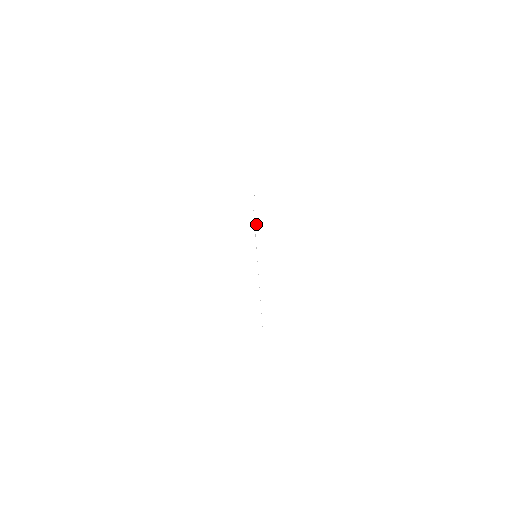
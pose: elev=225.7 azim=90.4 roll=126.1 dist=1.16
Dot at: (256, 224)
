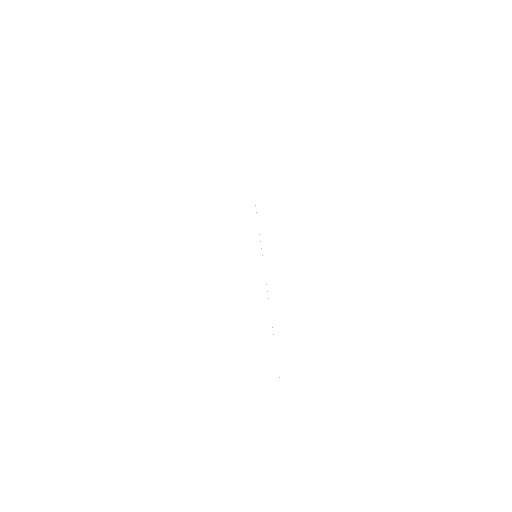
Dot at: occluded
